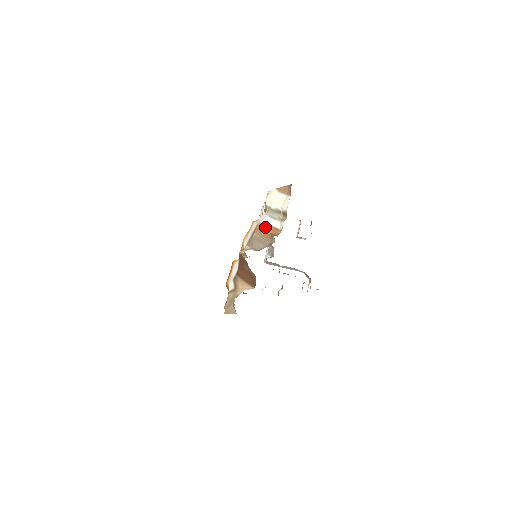
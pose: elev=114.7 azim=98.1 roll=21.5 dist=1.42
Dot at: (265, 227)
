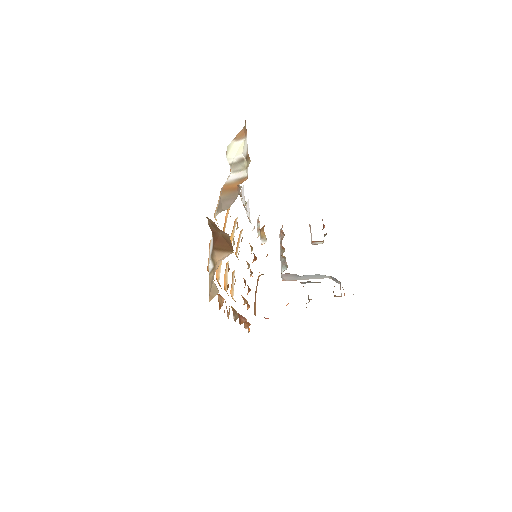
Dot at: (231, 184)
